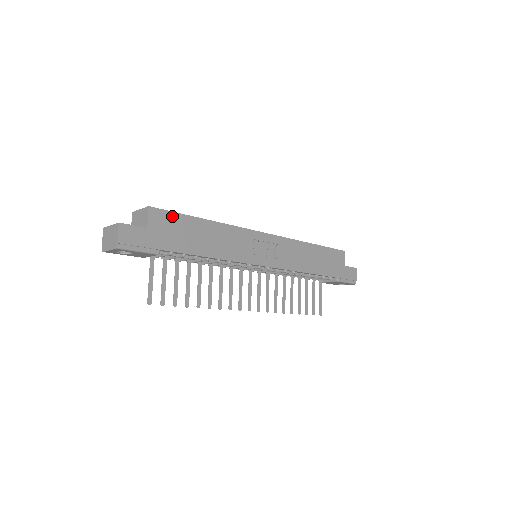
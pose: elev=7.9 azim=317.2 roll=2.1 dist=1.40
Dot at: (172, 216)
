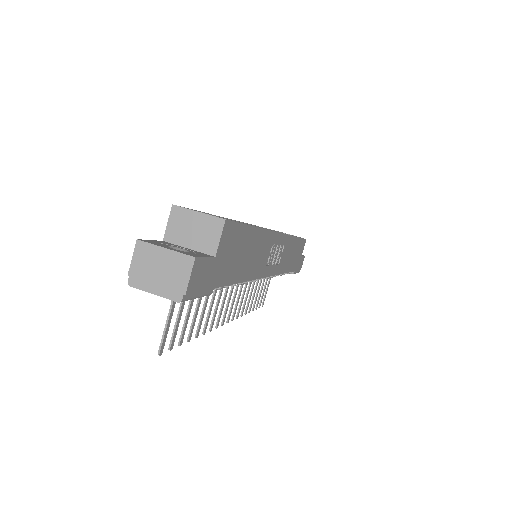
Dot at: (237, 230)
